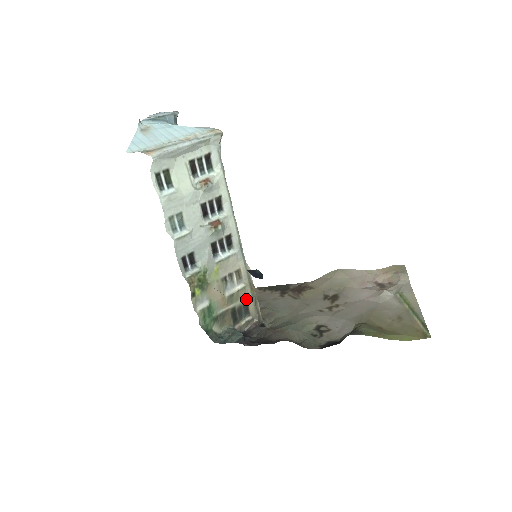
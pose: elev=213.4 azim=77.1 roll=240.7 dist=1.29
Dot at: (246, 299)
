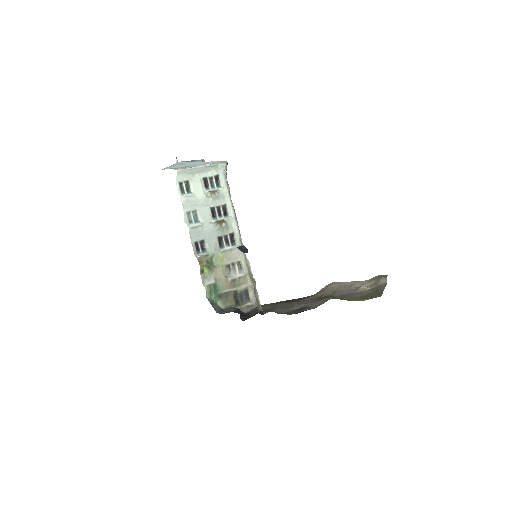
Dot at: (246, 287)
